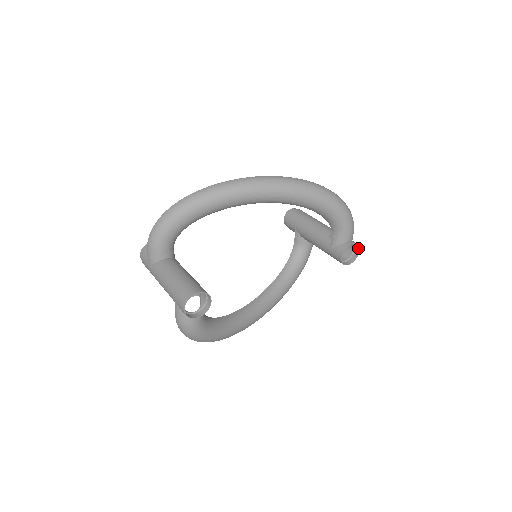
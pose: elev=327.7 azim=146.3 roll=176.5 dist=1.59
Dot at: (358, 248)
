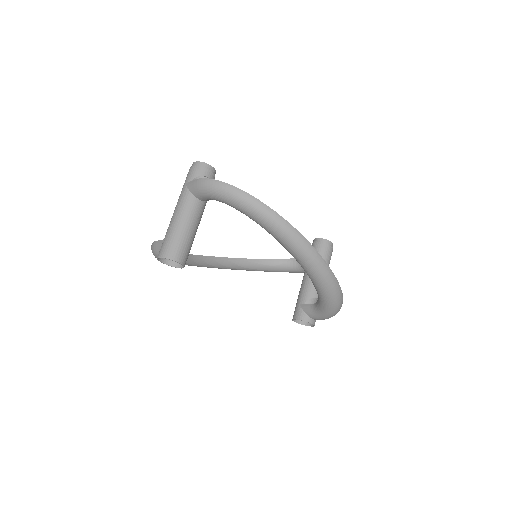
Dot at: (313, 325)
